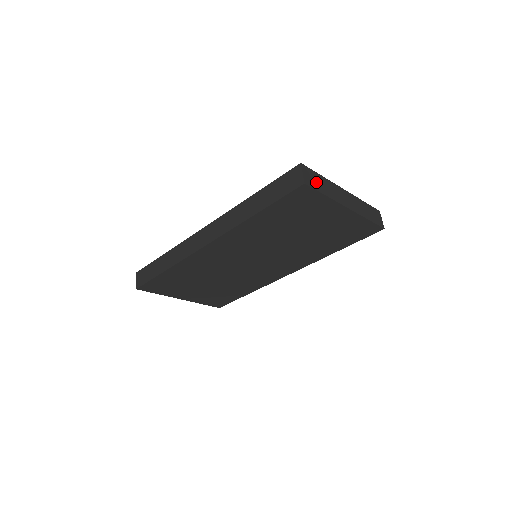
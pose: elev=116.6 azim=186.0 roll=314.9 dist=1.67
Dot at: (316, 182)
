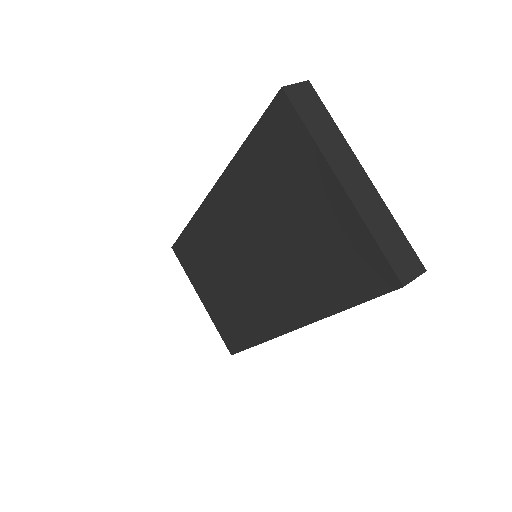
Dot at: (310, 110)
